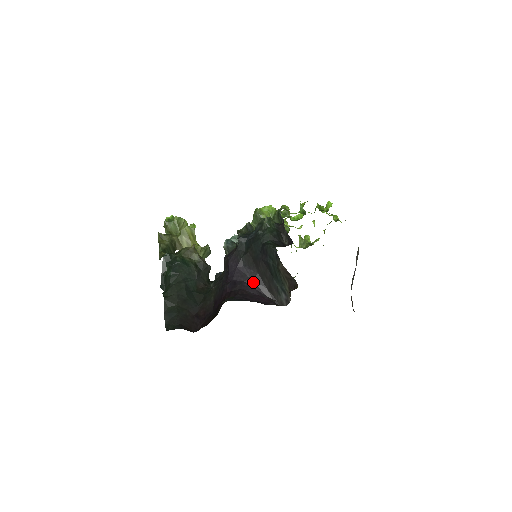
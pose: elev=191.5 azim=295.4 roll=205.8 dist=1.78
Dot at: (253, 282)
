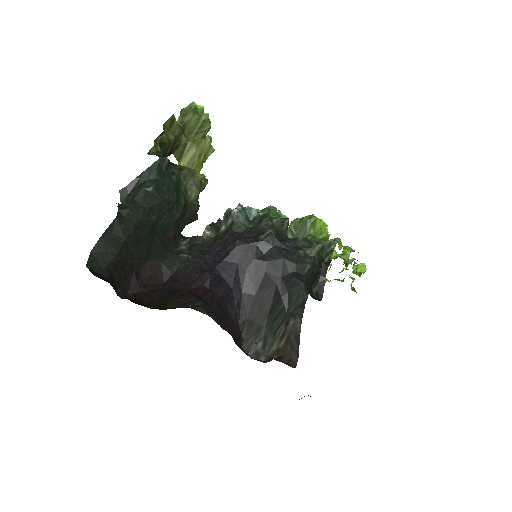
Dot at: (240, 298)
